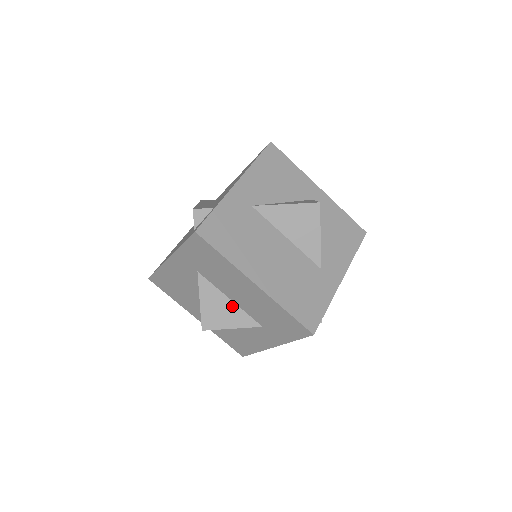
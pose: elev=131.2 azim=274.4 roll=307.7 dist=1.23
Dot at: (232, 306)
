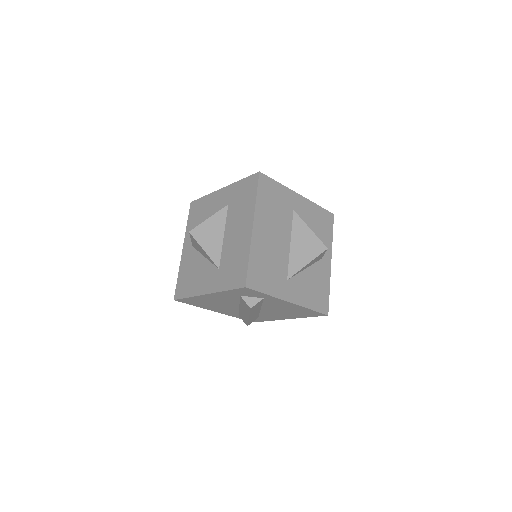
Dot at: (220, 240)
